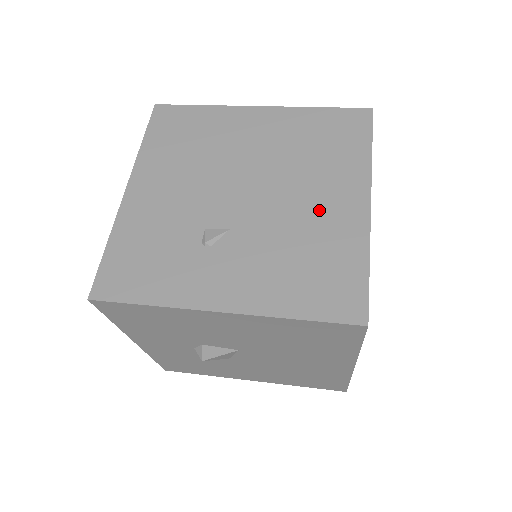
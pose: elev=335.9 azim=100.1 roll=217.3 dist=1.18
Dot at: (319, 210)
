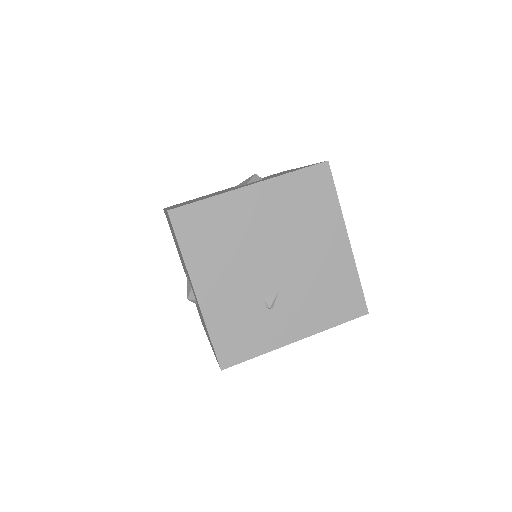
Dot at: (323, 257)
